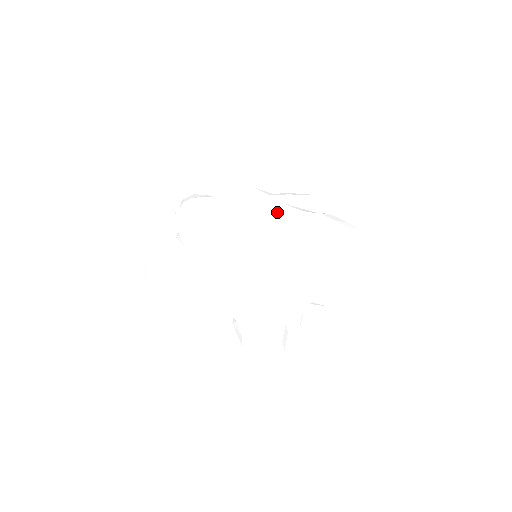
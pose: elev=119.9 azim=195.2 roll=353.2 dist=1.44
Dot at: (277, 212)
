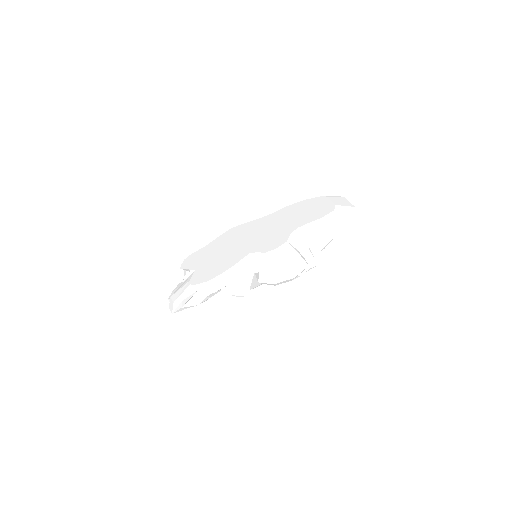
Dot at: (255, 223)
